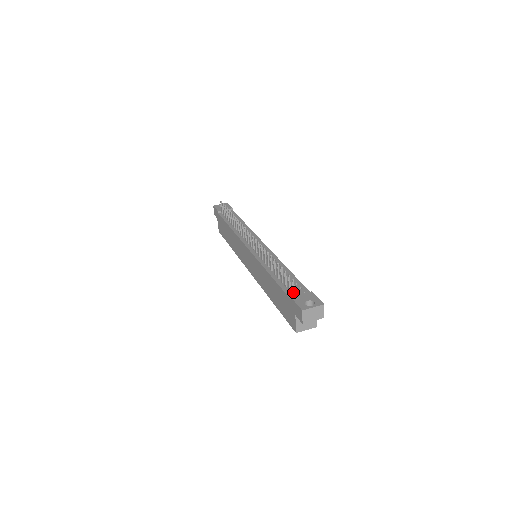
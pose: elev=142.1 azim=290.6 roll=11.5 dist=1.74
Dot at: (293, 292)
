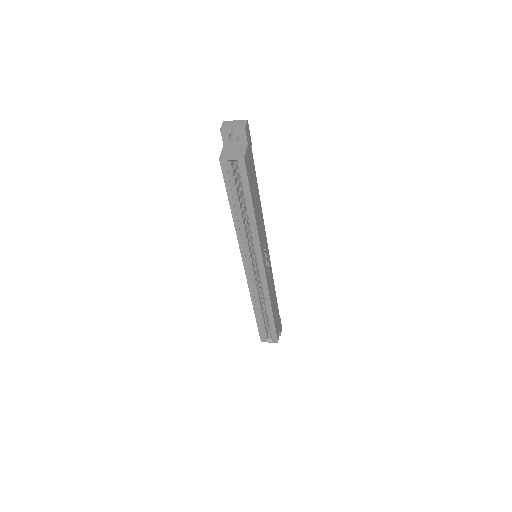
Dot at: occluded
